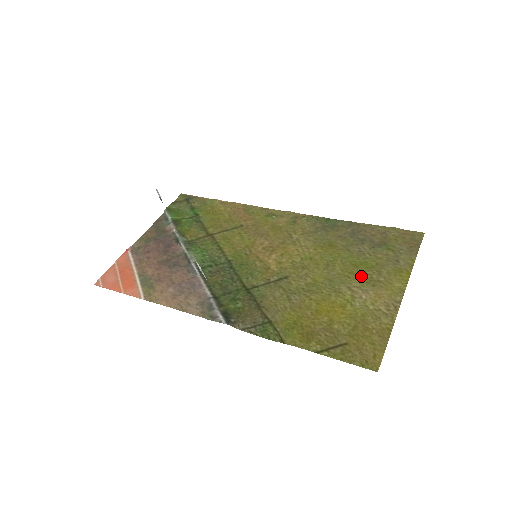
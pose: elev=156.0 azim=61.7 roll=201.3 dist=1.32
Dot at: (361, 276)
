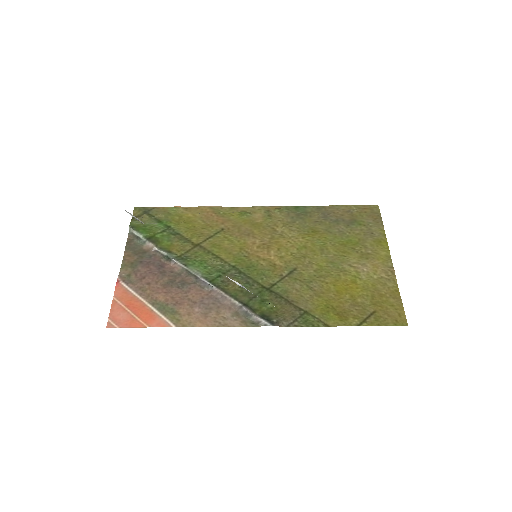
Dot at: (353, 253)
